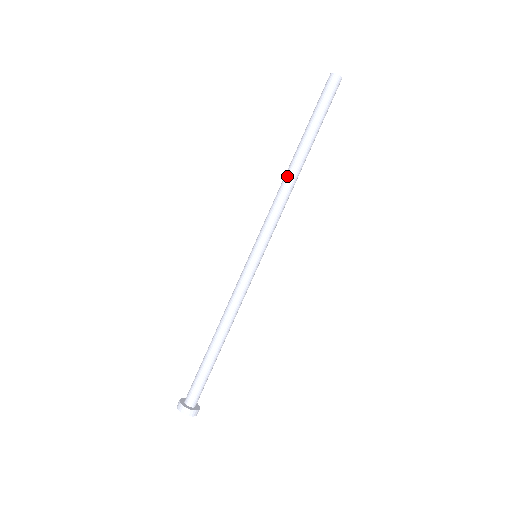
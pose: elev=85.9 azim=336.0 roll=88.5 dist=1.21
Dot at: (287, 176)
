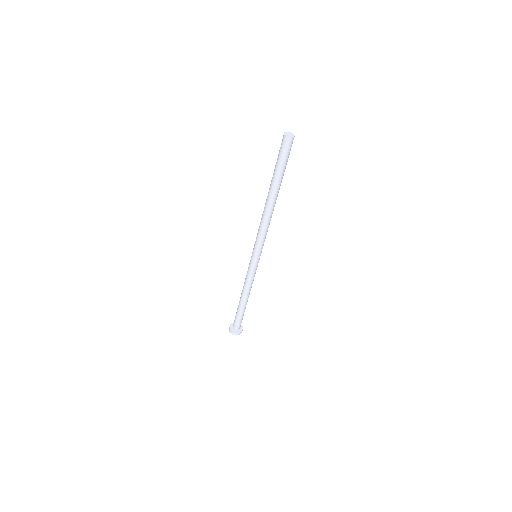
Dot at: (264, 210)
